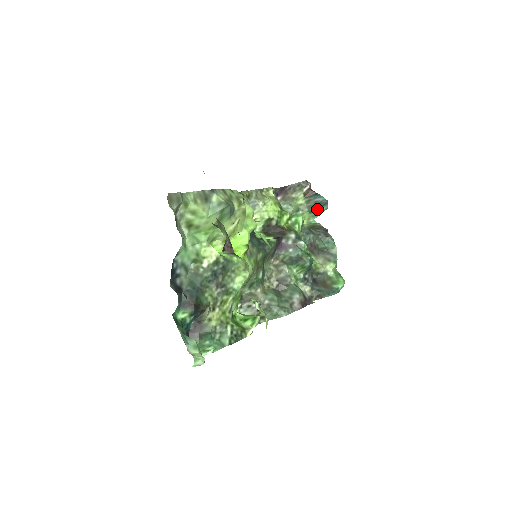
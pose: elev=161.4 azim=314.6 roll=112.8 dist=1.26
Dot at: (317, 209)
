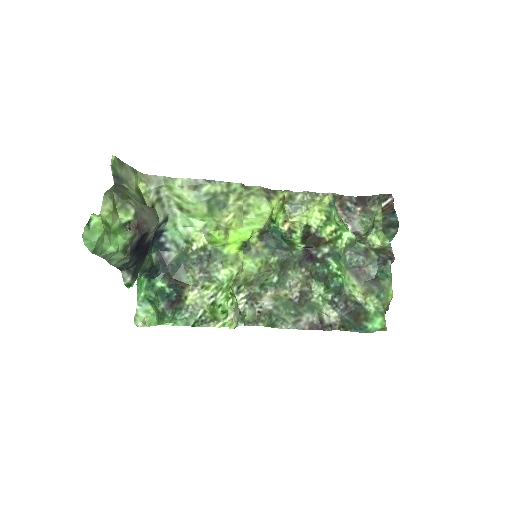
Dot at: (389, 230)
